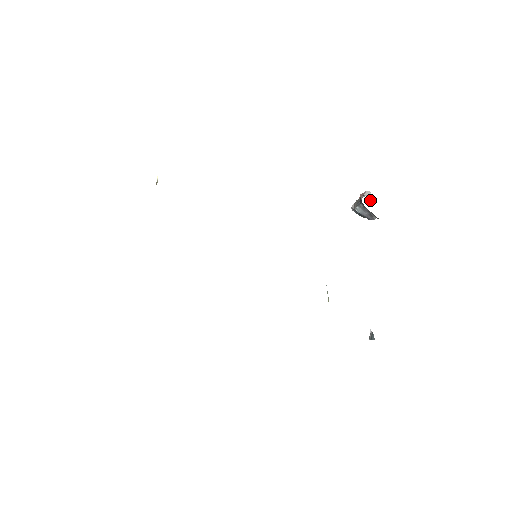
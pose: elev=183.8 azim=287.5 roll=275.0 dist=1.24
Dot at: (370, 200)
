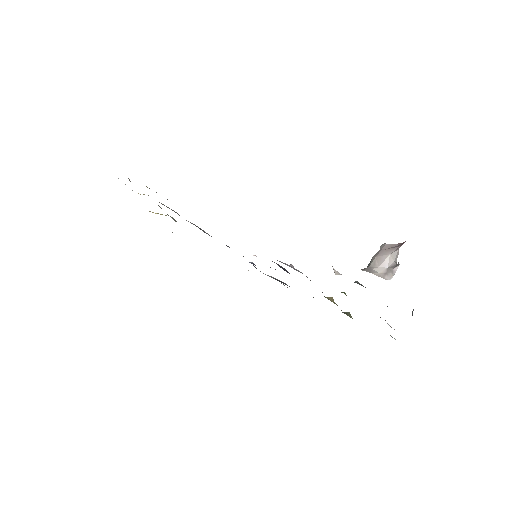
Dot at: (393, 266)
